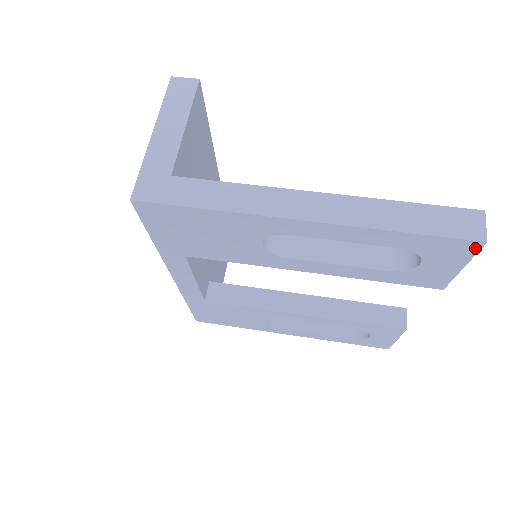
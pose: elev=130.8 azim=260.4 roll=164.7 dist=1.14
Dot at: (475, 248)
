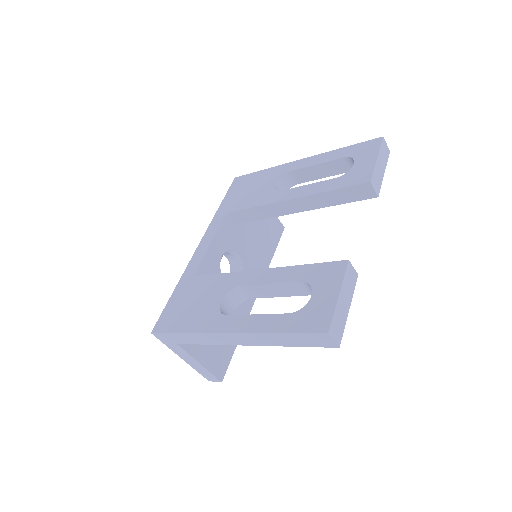
Dot at: (379, 142)
